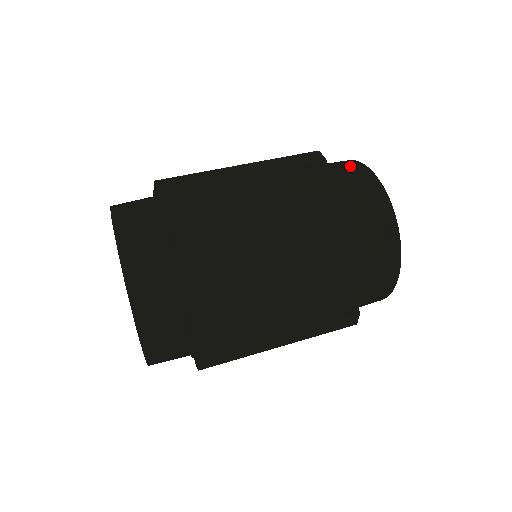
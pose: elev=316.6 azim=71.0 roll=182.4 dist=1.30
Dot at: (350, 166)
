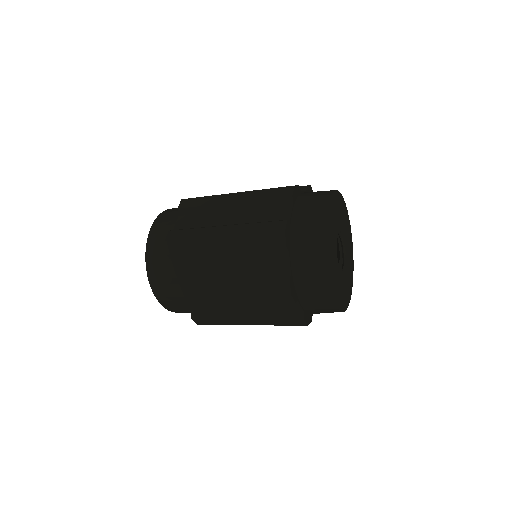
Dot at: occluded
